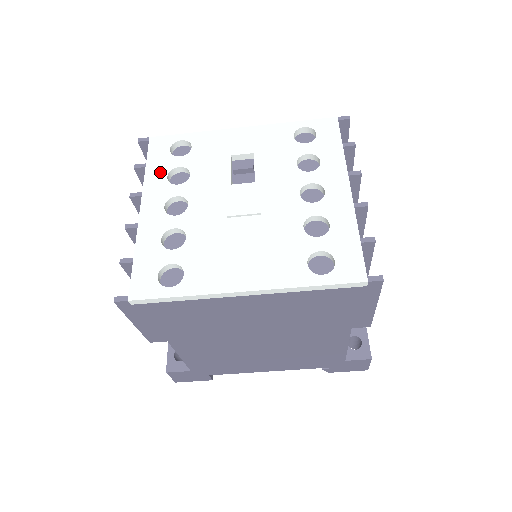
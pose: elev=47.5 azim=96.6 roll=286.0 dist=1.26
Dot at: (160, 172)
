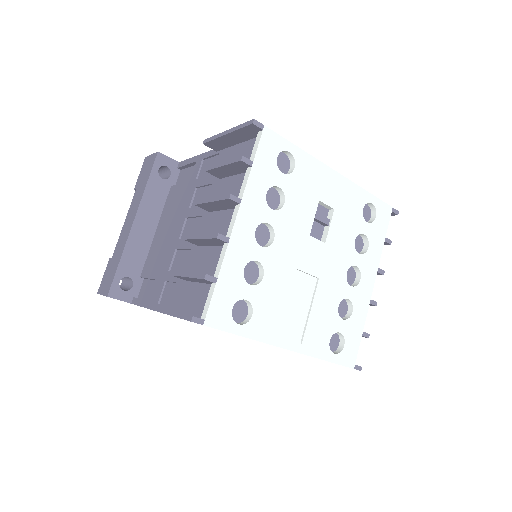
Dot at: (262, 183)
